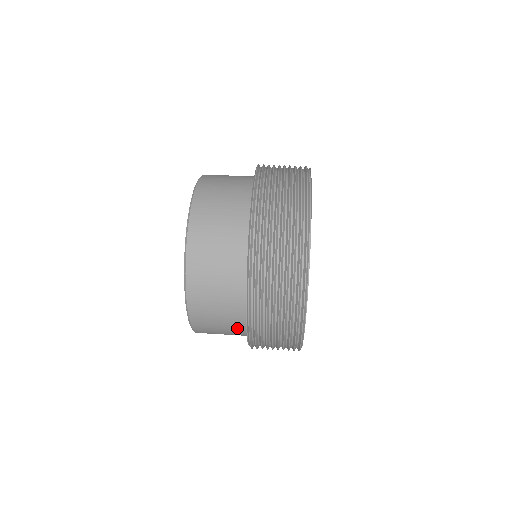
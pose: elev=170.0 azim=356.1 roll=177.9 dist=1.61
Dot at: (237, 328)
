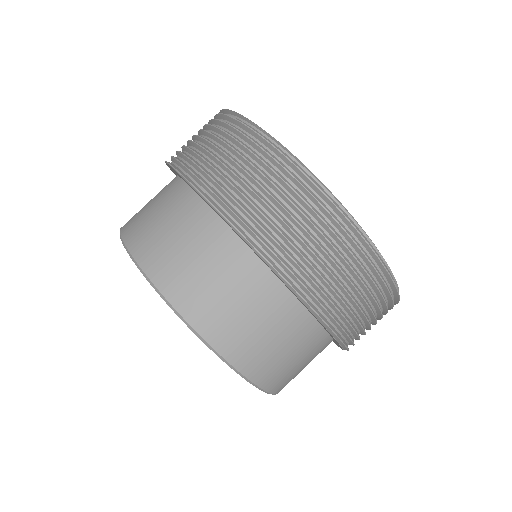
Dot at: occluded
